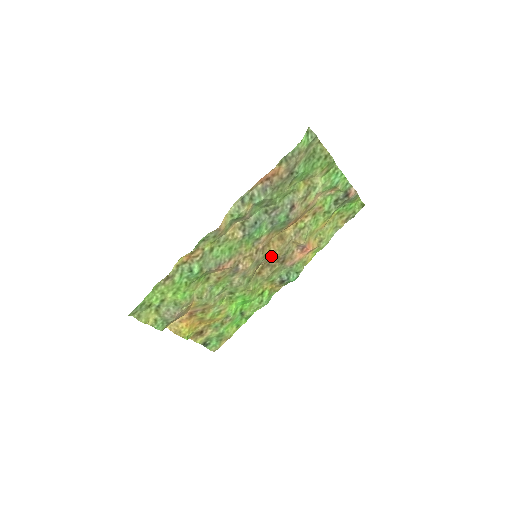
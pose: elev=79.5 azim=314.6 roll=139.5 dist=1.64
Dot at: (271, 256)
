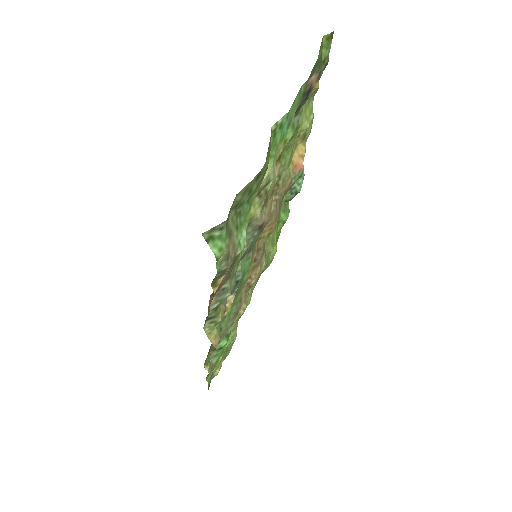
Dot at: occluded
